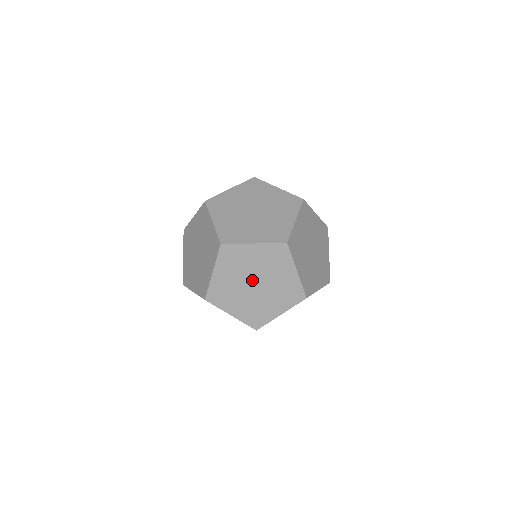
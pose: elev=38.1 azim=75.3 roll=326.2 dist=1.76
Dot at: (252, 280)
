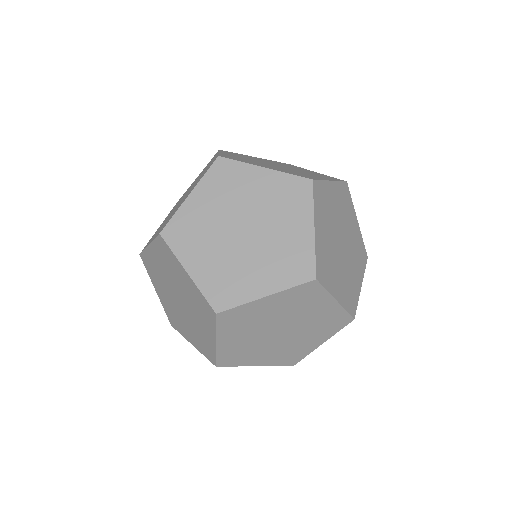
Dot at: occluded
